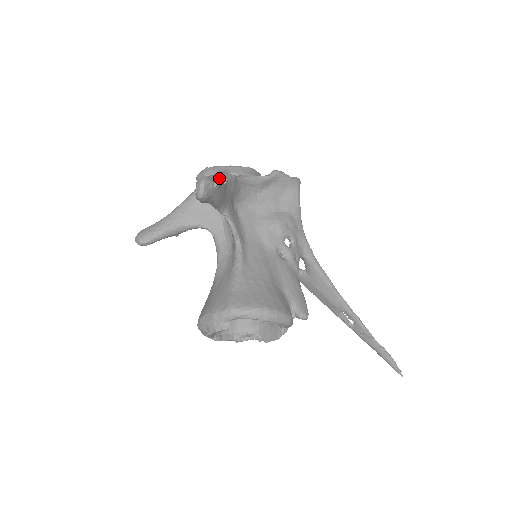
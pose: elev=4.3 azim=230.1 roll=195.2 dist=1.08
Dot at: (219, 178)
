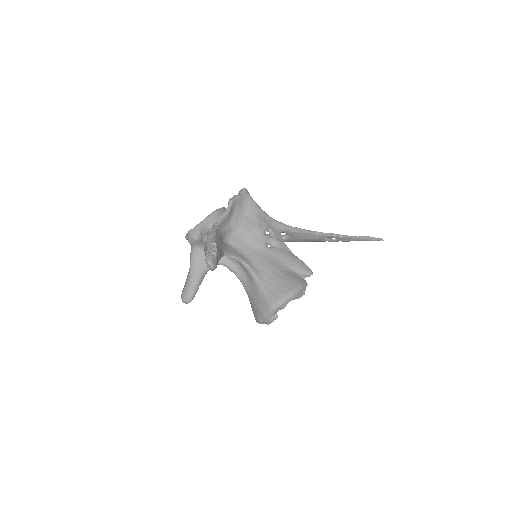
Dot at: (213, 248)
